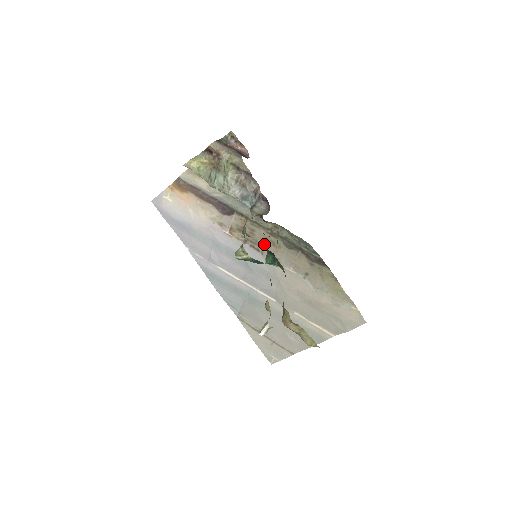
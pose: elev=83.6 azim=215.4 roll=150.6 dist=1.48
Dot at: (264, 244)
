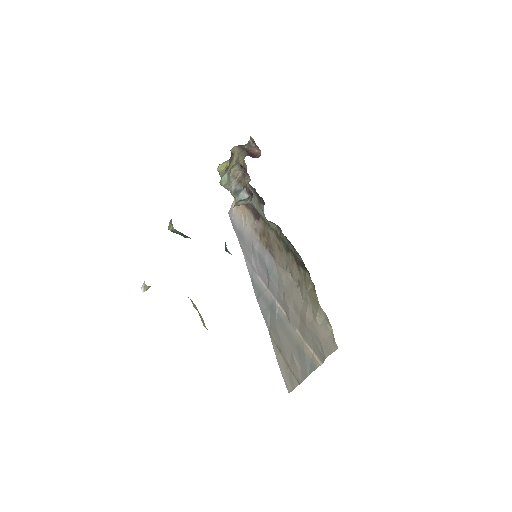
Dot at: (275, 248)
